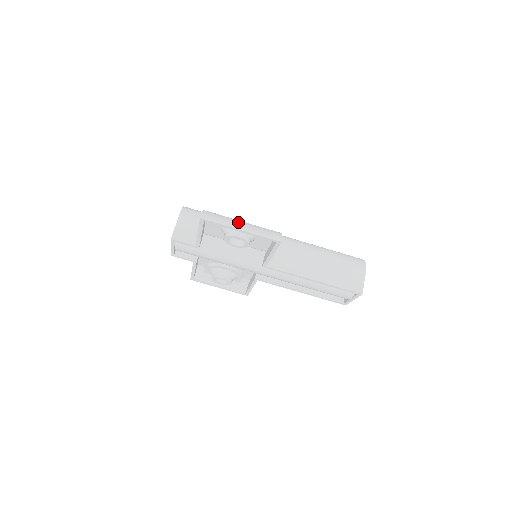
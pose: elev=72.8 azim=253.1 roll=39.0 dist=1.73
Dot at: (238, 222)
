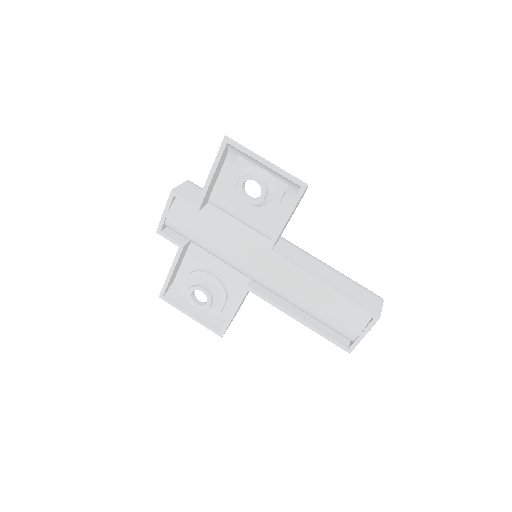
Dot at: occluded
